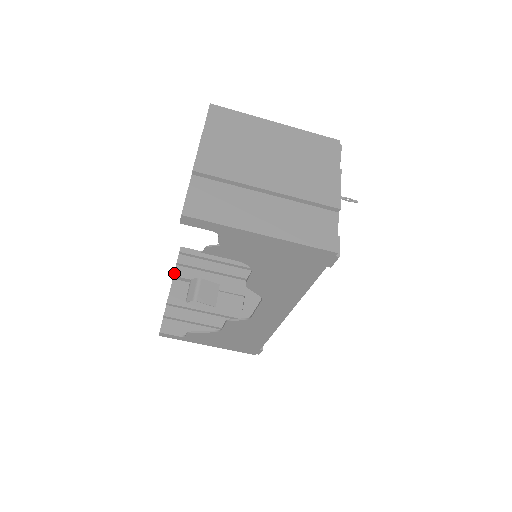
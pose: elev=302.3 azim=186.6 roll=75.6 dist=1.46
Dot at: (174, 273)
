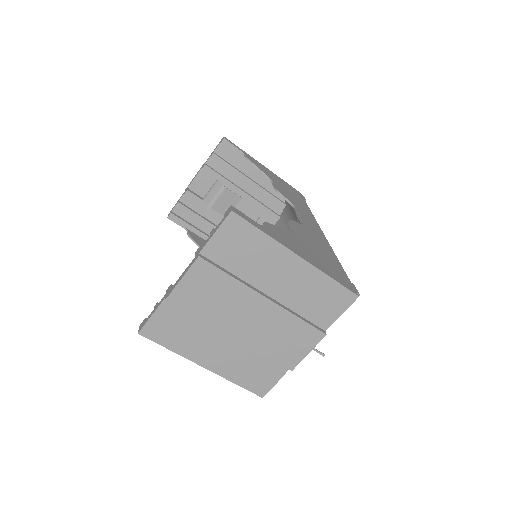
Dot at: (204, 166)
